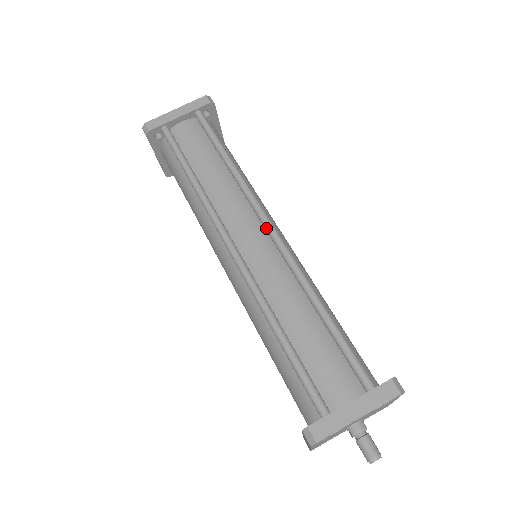
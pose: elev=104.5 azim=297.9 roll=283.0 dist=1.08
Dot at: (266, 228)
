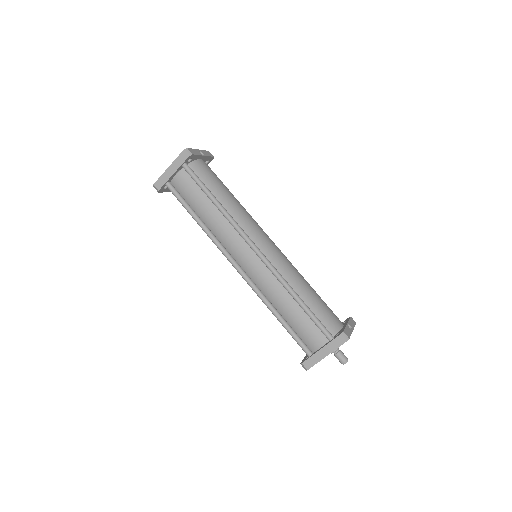
Dot at: (254, 252)
